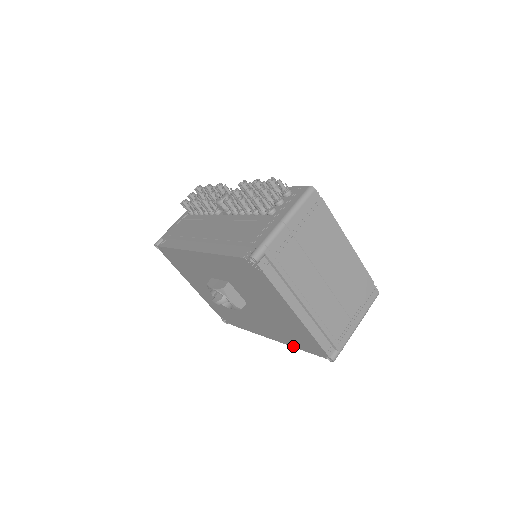
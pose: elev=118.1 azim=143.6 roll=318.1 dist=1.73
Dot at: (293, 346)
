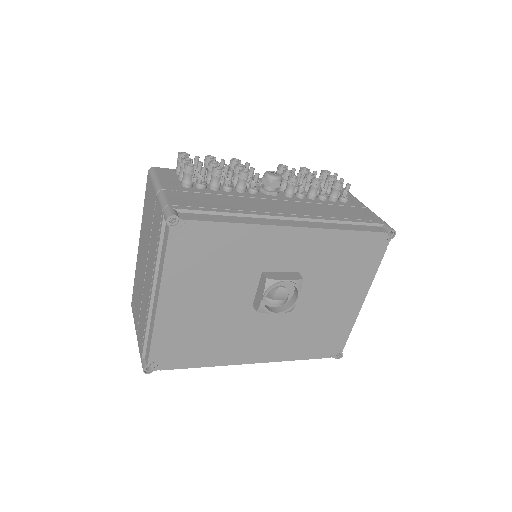
Dot at: (292, 359)
